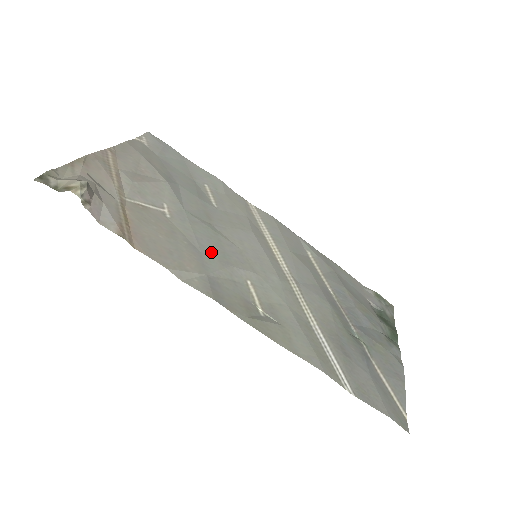
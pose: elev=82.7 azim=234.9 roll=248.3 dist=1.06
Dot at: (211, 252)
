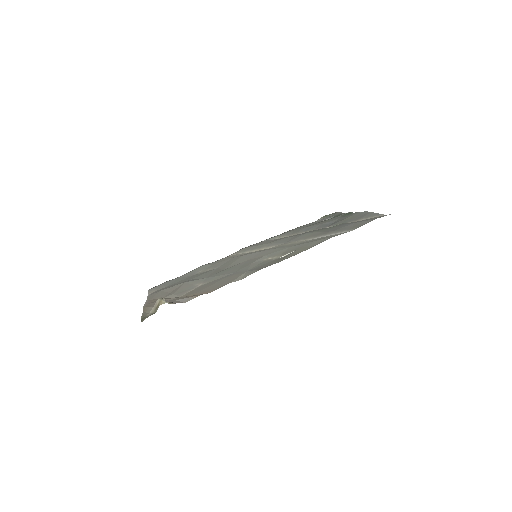
Dot at: (237, 270)
